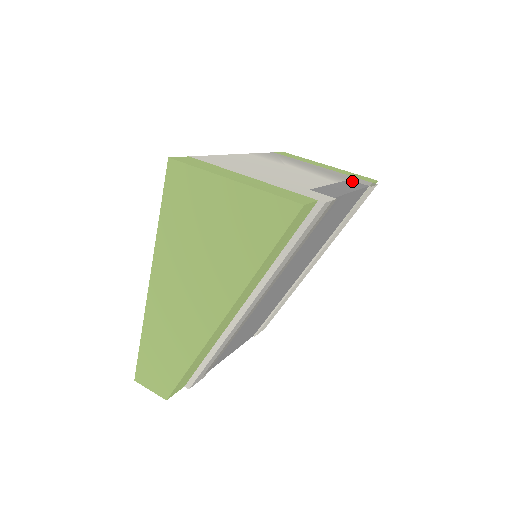
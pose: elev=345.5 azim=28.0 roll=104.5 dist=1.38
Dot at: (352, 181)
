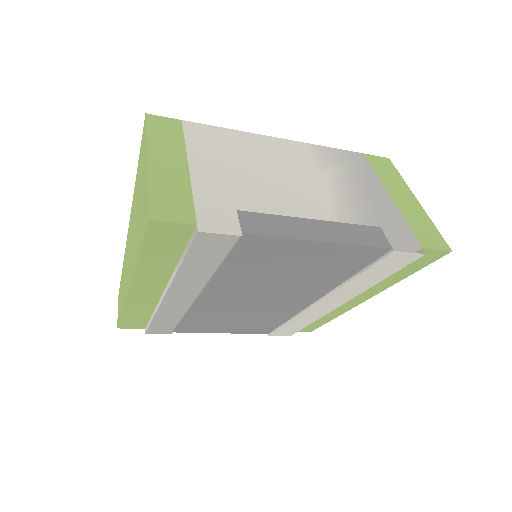
Dot at: (378, 231)
